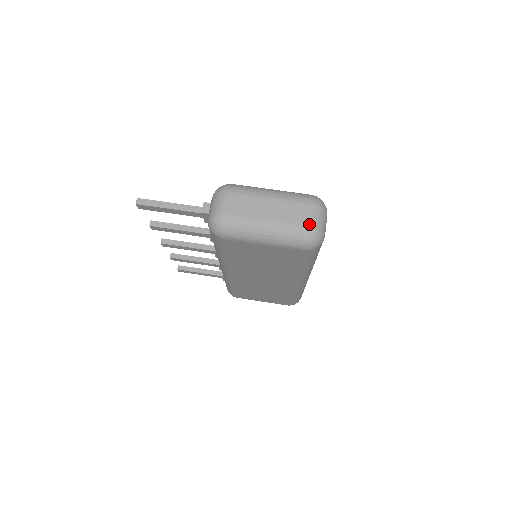
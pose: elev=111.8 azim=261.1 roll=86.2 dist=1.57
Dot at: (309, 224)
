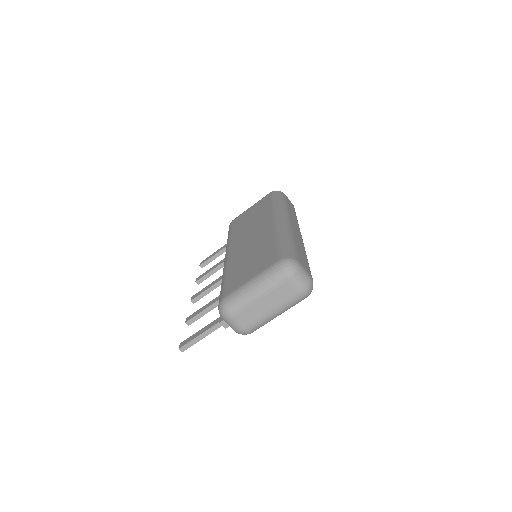
Dot at: (299, 291)
